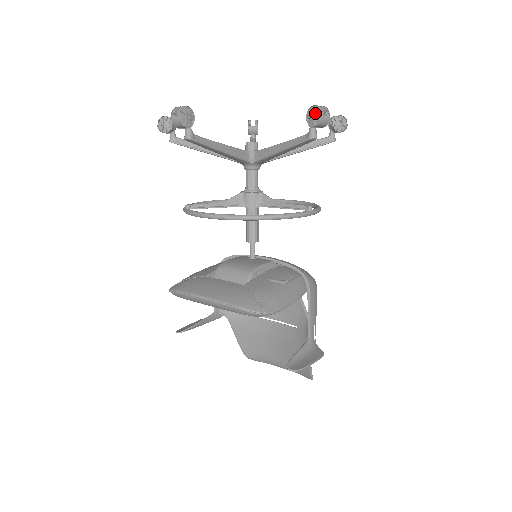
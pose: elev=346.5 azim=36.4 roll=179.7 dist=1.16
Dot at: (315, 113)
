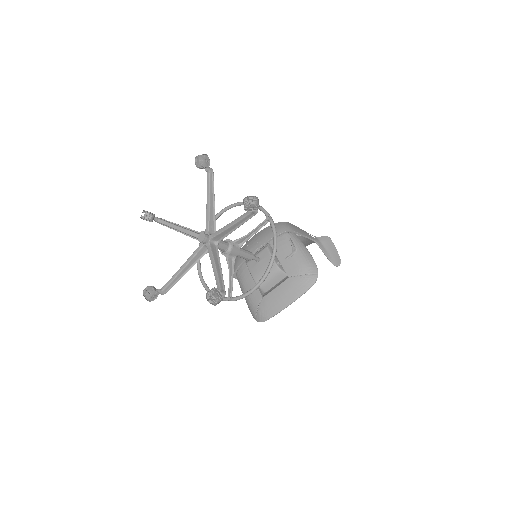
Dot at: (252, 207)
